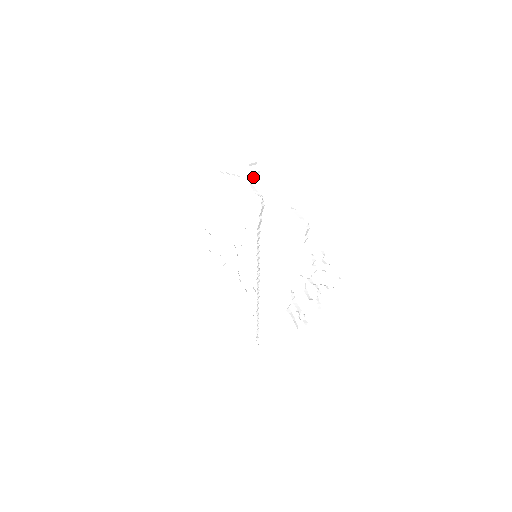
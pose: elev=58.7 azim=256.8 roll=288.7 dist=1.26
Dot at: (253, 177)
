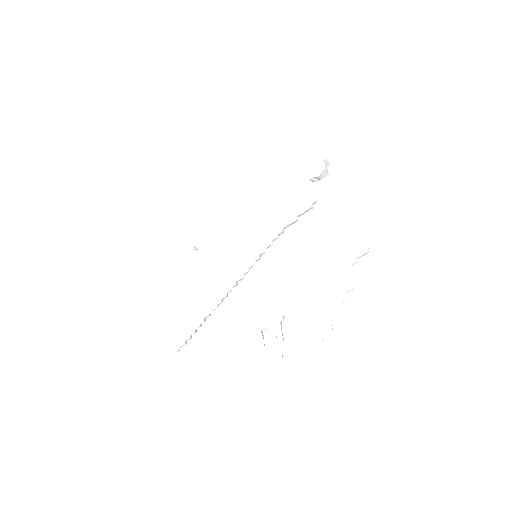
Dot at: (320, 174)
